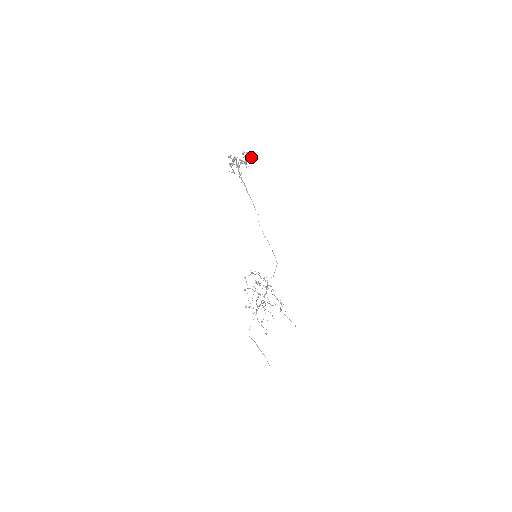
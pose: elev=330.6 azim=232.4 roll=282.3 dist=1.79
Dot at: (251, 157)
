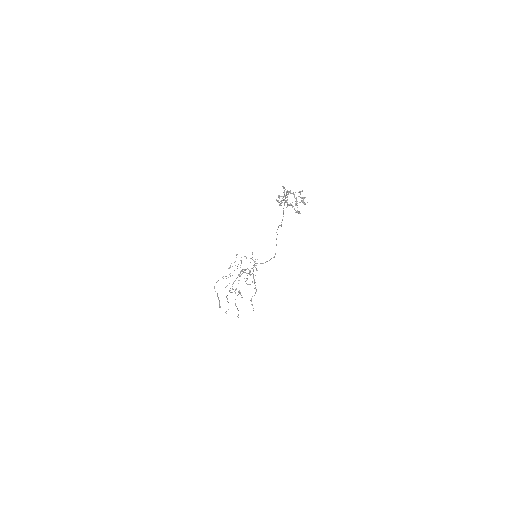
Dot at: occluded
